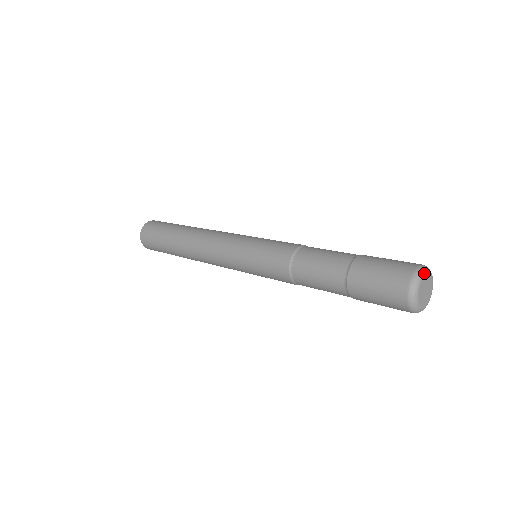
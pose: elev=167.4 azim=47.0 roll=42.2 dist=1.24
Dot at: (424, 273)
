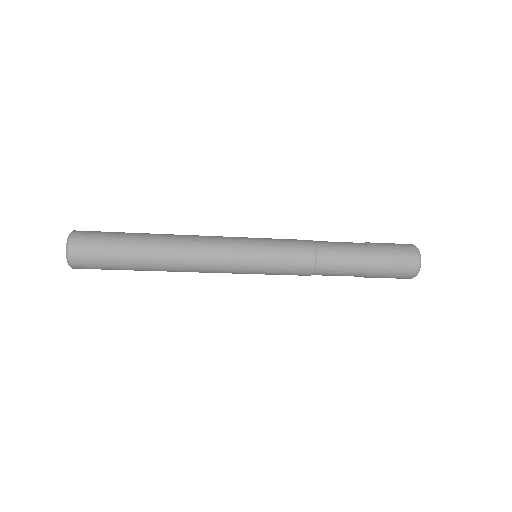
Dot at: (418, 250)
